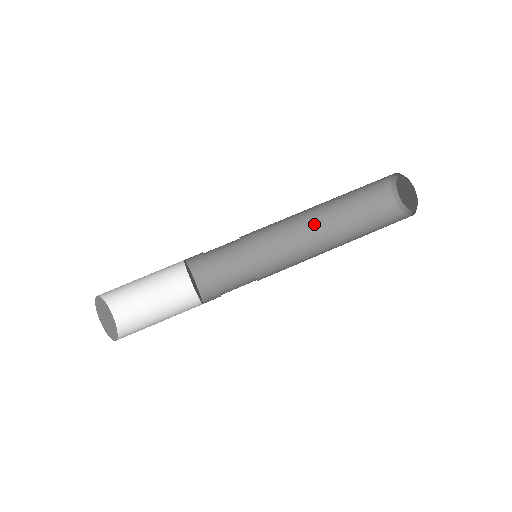
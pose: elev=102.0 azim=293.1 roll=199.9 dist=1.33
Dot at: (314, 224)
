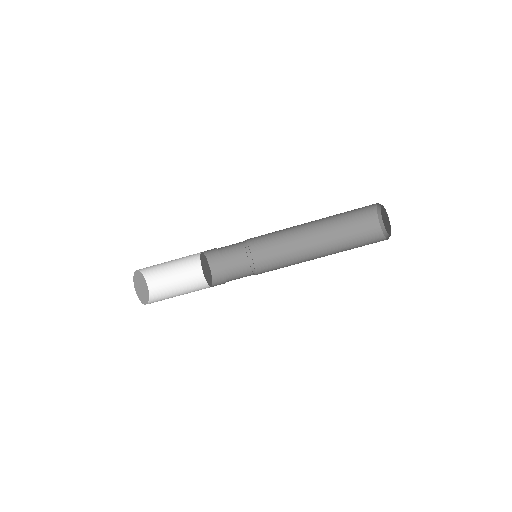
Dot at: (306, 225)
